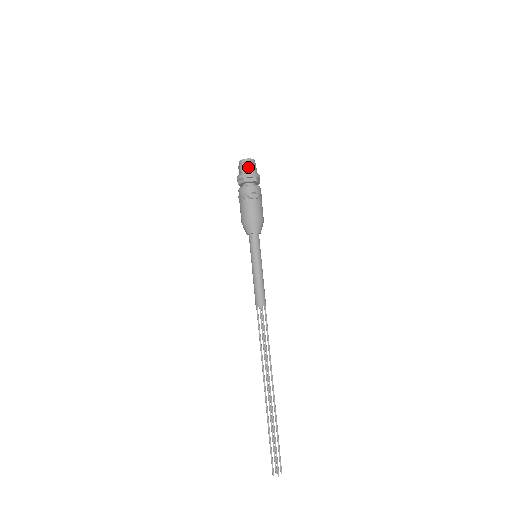
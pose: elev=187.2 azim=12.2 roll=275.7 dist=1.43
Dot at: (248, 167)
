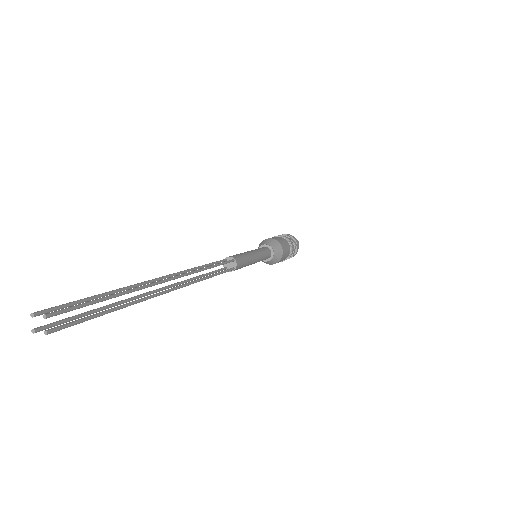
Dot at: occluded
